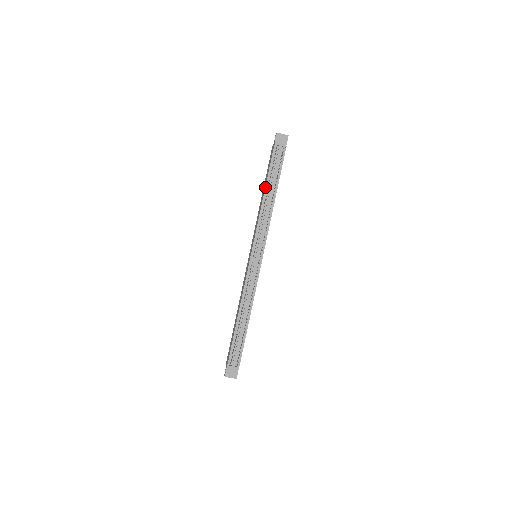
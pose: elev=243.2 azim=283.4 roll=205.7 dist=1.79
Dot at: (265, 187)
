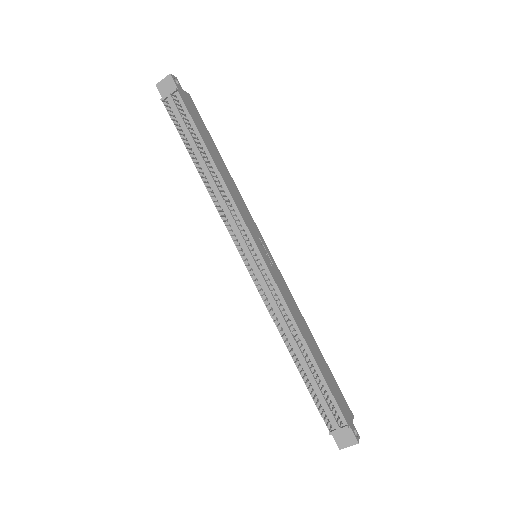
Dot at: occluded
